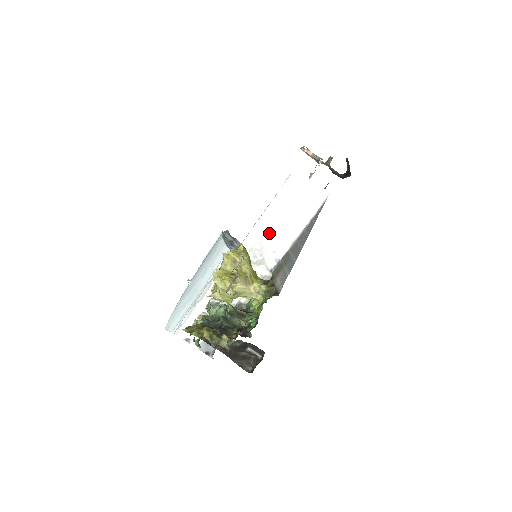
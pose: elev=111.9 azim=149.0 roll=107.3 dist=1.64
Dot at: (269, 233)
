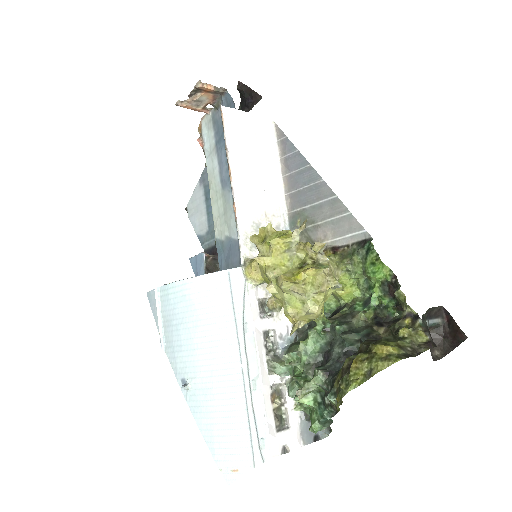
Dot at: (256, 207)
